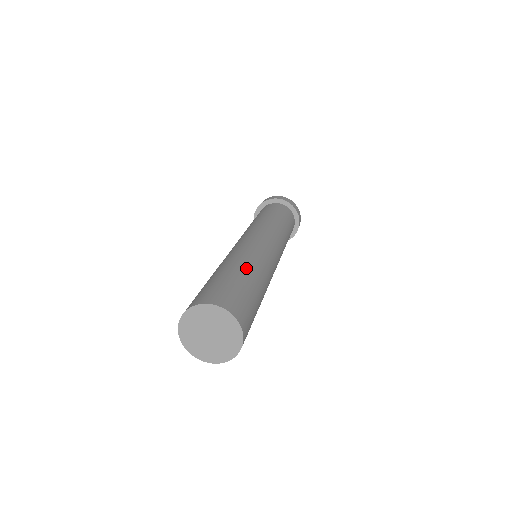
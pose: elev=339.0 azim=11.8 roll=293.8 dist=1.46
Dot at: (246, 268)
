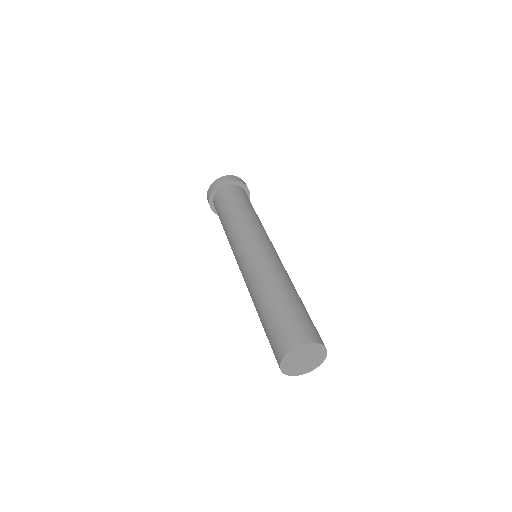
Dot at: (285, 290)
